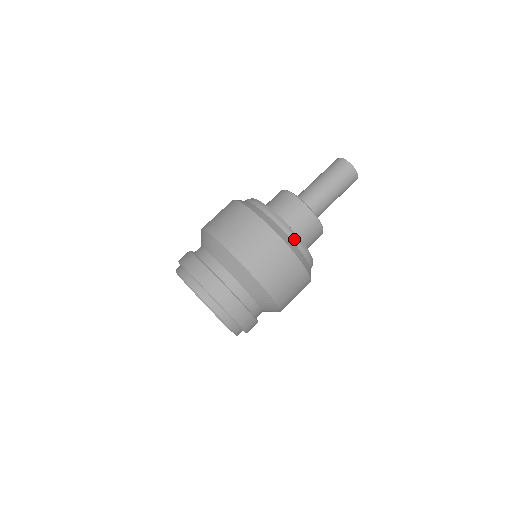
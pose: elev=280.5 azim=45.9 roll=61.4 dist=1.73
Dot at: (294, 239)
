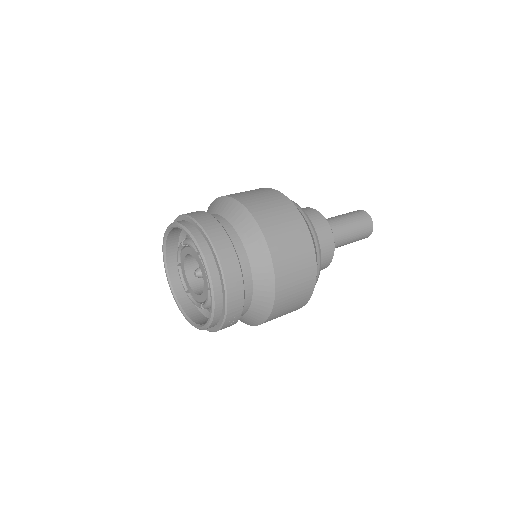
Dot at: (297, 206)
